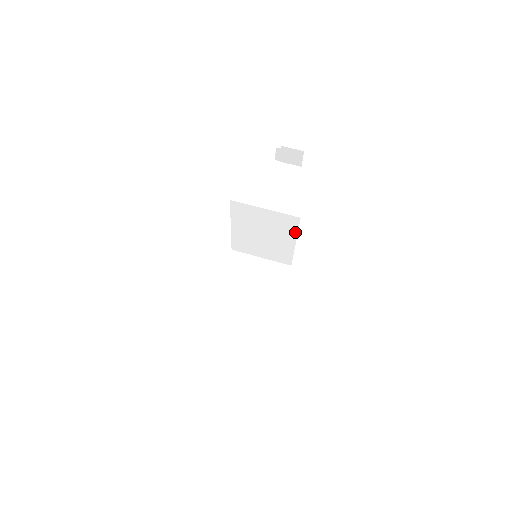
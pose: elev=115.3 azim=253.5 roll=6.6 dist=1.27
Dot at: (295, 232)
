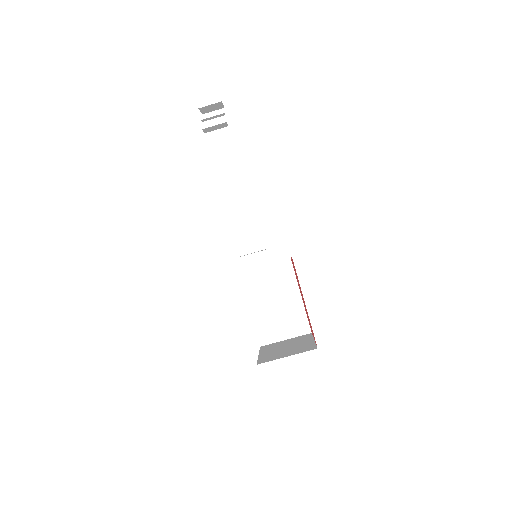
Dot at: occluded
